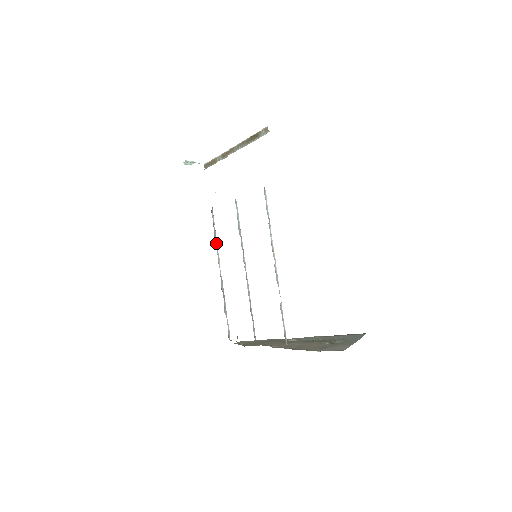
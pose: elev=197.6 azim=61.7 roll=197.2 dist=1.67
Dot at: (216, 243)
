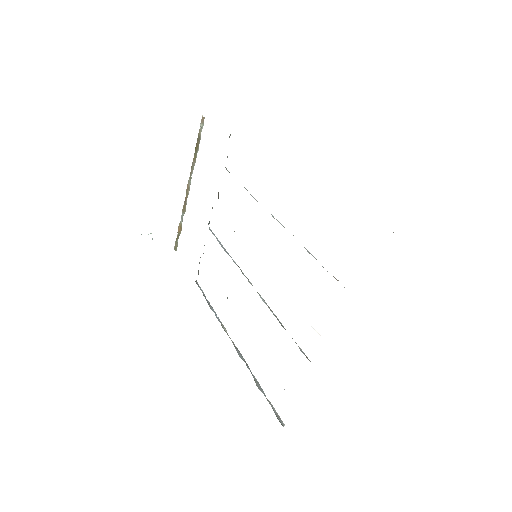
Dot at: (214, 312)
